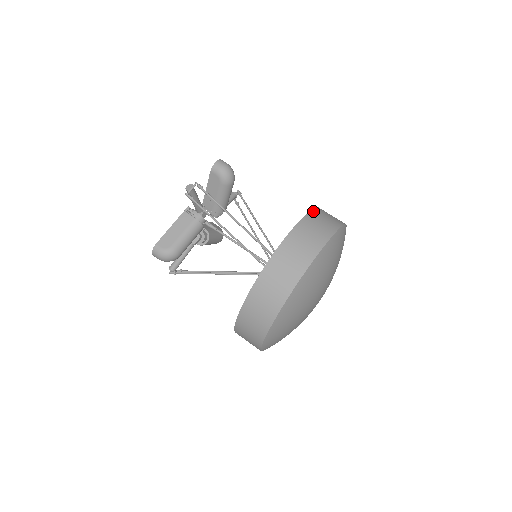
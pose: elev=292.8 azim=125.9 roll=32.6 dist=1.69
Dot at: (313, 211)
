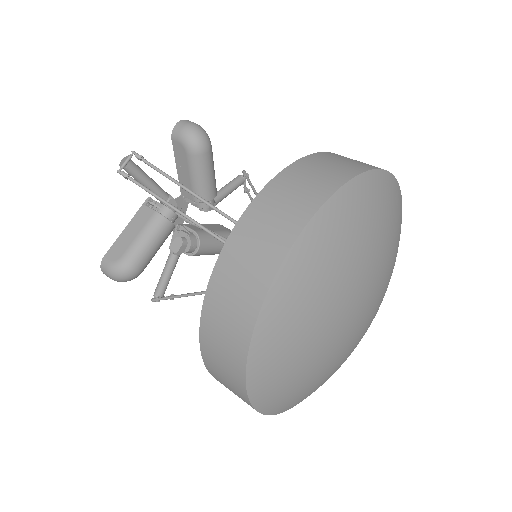
Dot at: (314, 155)
